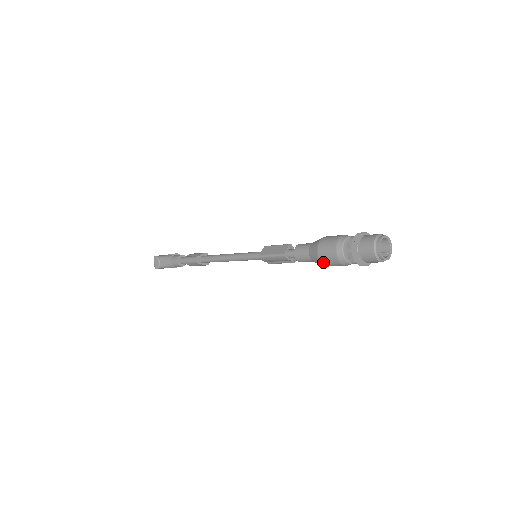
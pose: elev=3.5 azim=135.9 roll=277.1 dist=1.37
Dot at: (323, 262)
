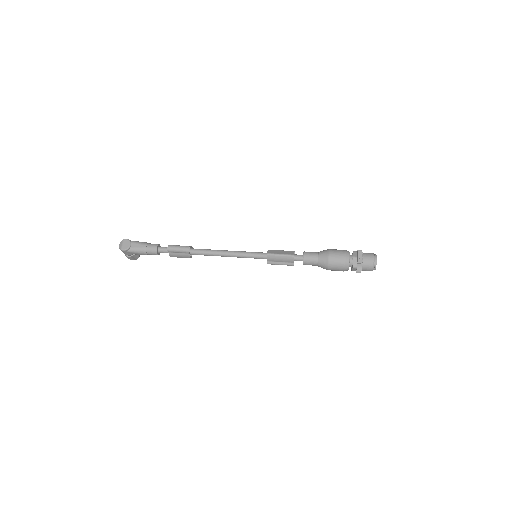
Dot at: (331, 263)
